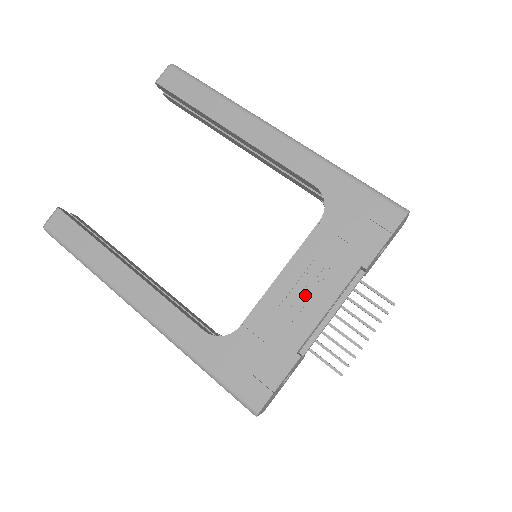
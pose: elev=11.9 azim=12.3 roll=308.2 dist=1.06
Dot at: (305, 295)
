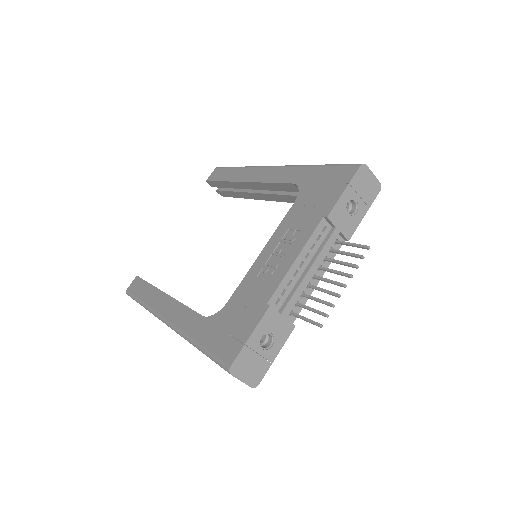
Dot at: (279, 258)
